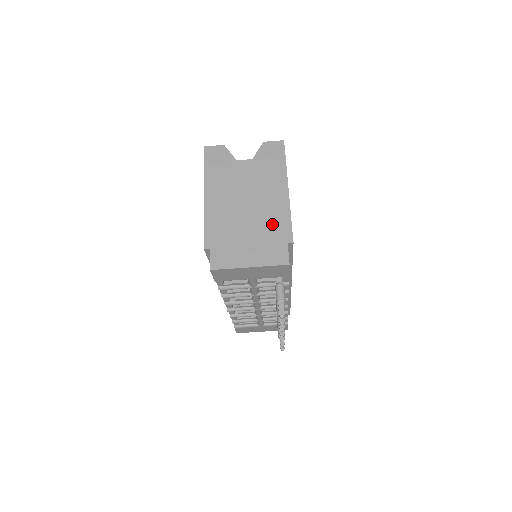
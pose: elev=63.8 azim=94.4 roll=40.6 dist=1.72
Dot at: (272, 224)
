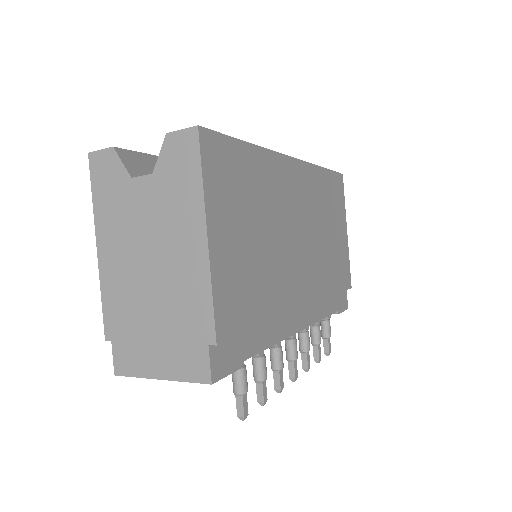
Dot at: (185, 306)
